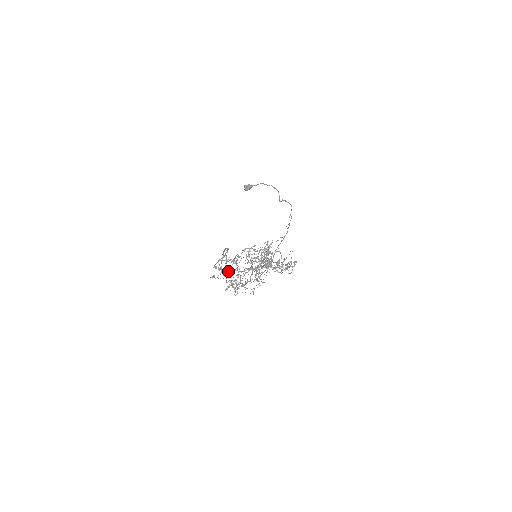
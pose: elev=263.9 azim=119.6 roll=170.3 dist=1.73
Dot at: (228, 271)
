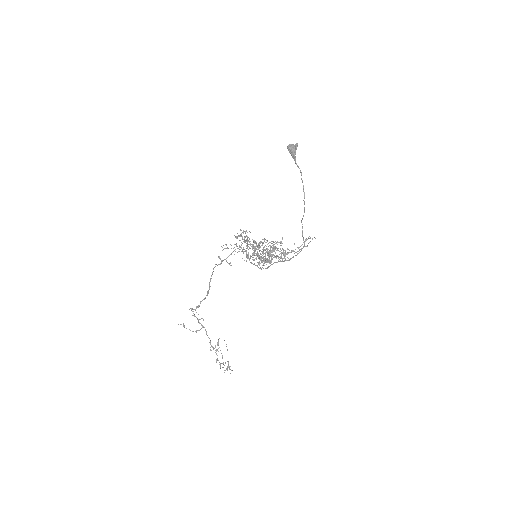
Dot at: (198, 320)
